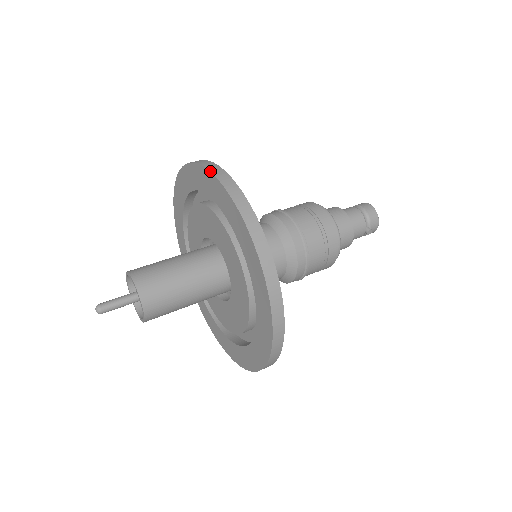
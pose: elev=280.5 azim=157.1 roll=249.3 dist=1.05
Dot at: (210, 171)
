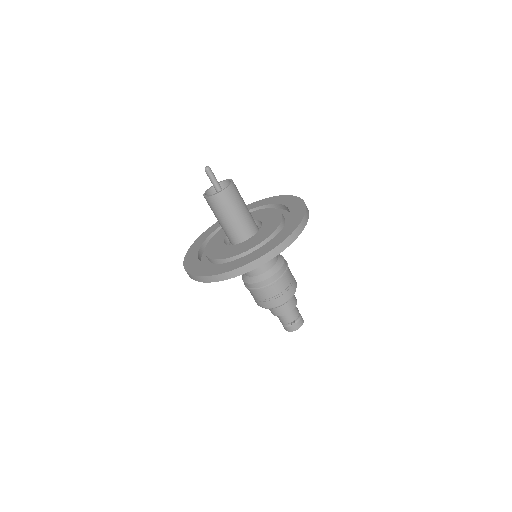
Dot at: occluded
